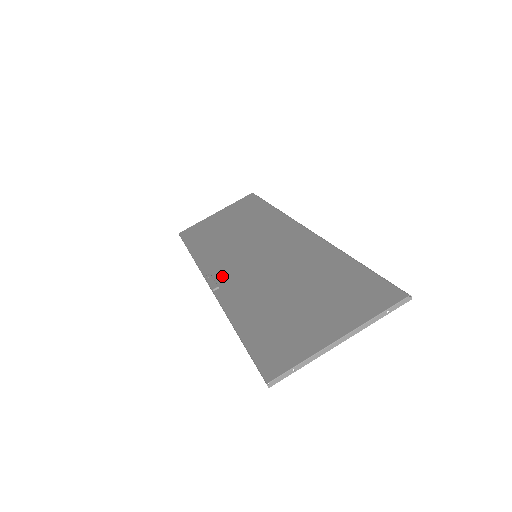
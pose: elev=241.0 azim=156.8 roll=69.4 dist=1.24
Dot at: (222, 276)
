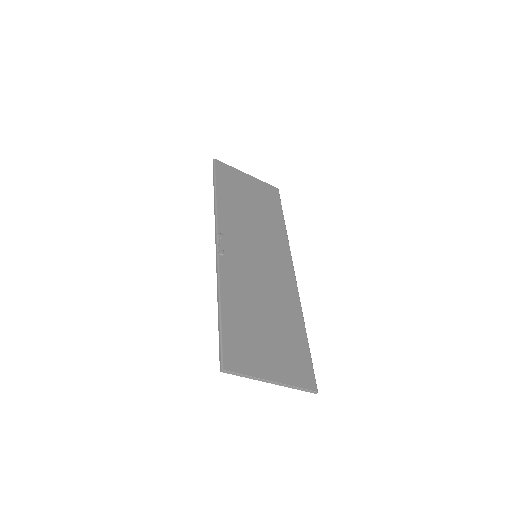
Dot at: (229, 247)
